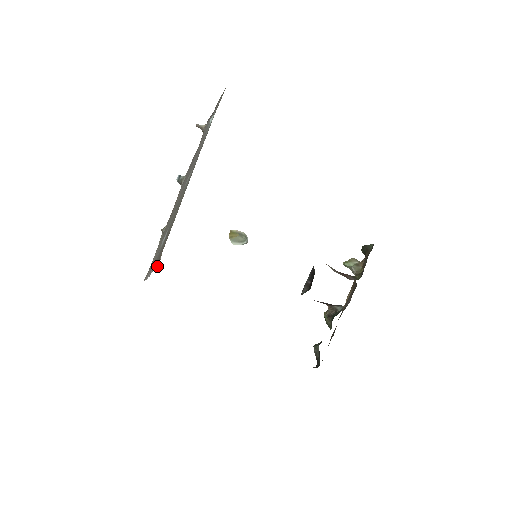
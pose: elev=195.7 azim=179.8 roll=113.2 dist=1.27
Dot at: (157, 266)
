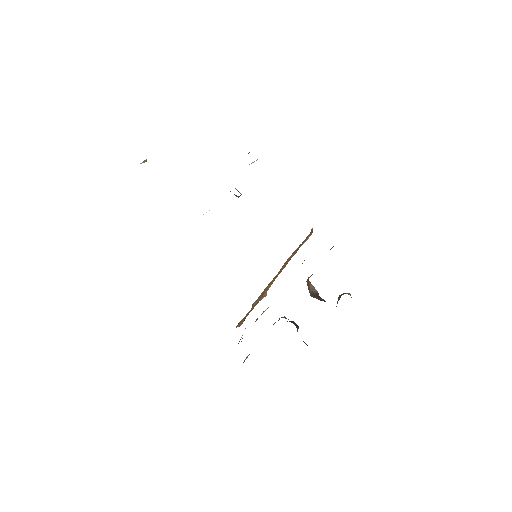
Dot at: occluded
